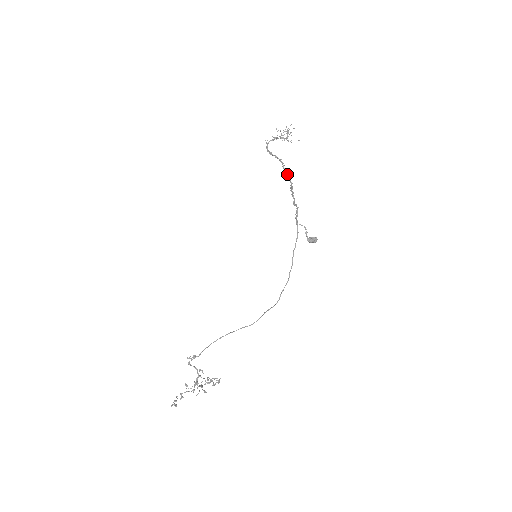
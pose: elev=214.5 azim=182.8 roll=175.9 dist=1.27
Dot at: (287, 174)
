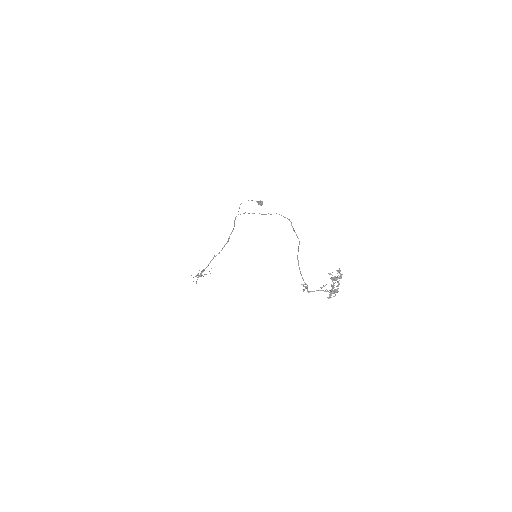
Dot at: occluded
